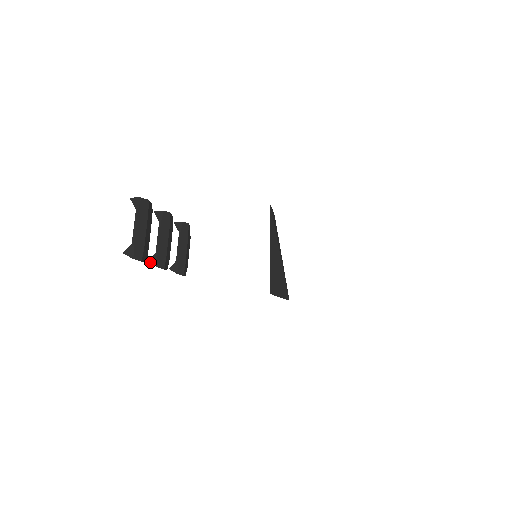
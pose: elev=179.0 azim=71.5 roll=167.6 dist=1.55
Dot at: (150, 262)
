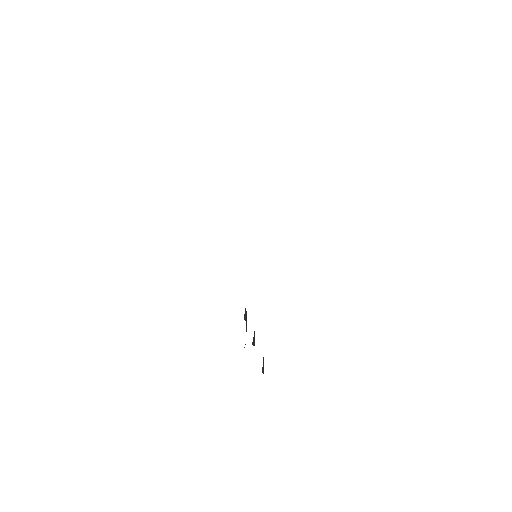
Dot at: occluded
